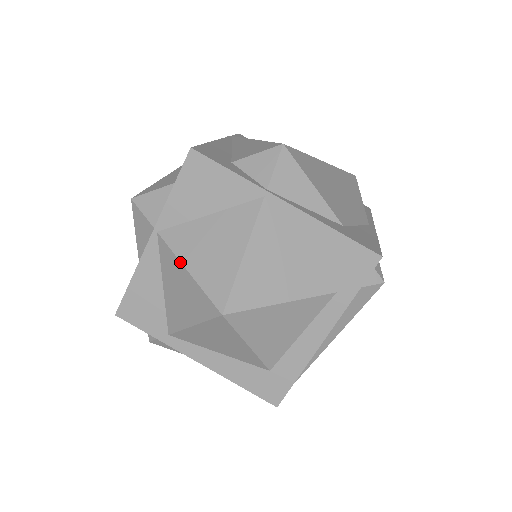
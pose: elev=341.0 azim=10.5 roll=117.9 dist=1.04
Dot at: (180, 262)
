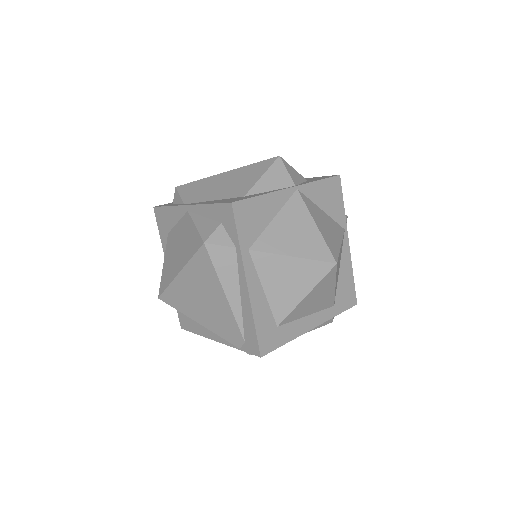
Dot at: (312, 217)
